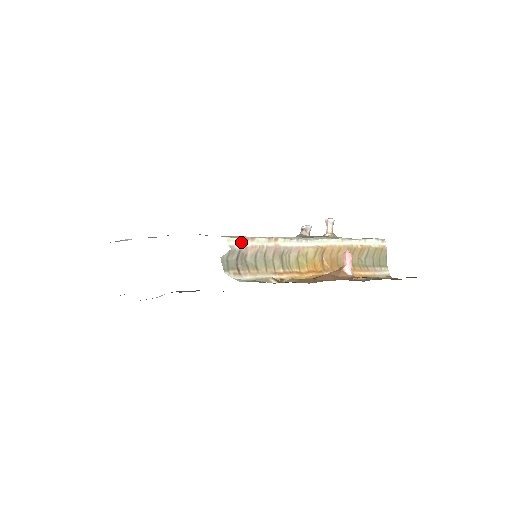
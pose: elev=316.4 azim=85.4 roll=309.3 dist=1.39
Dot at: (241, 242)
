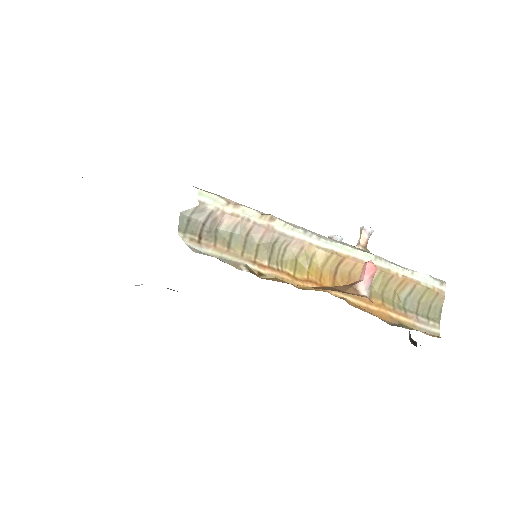
Dot at: (218, 203)
